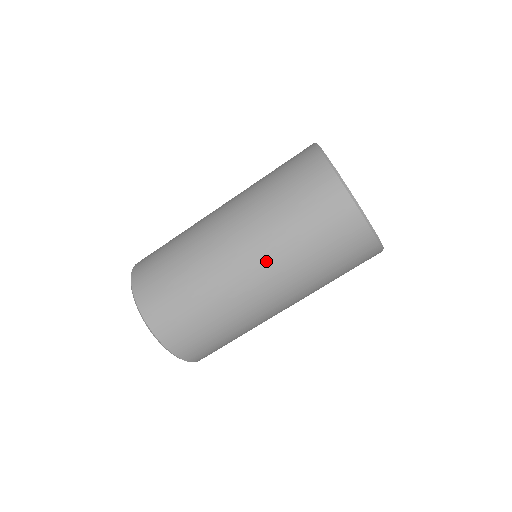
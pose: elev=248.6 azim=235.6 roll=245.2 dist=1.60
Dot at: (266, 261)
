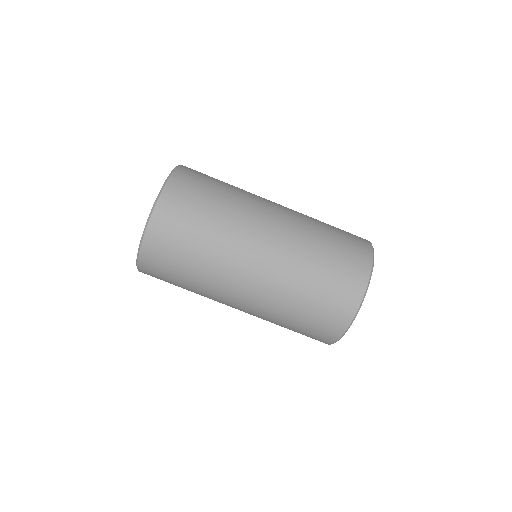
Dot at: (257, 308)
